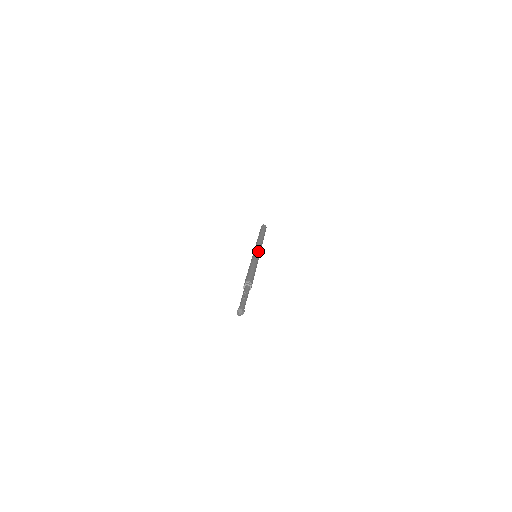
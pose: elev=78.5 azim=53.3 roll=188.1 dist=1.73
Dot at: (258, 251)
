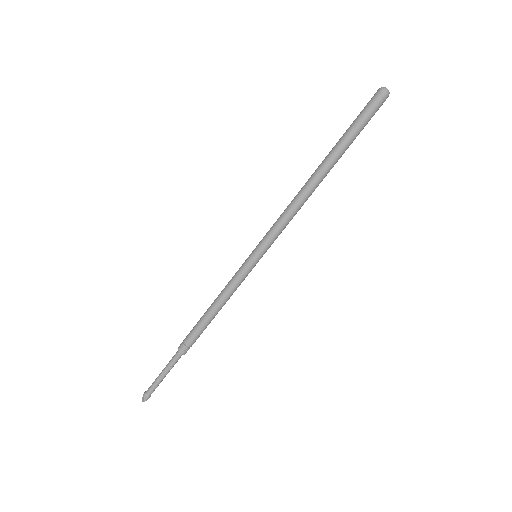
Dot at: (263, 250)
